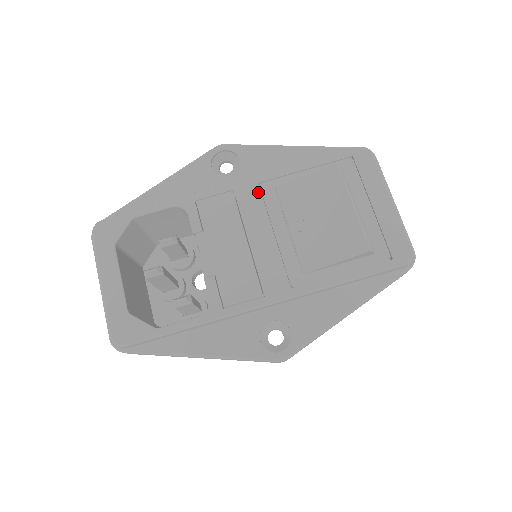
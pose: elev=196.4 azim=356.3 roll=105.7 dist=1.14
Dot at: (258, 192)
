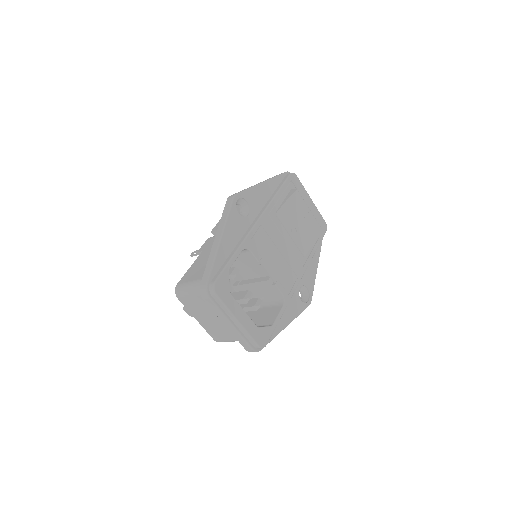
Dot at: (270, 220)
